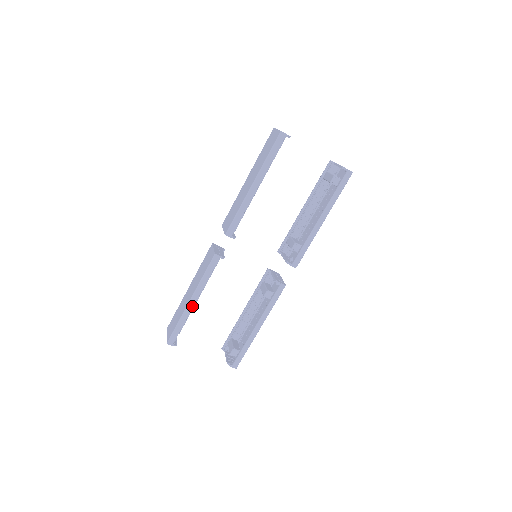
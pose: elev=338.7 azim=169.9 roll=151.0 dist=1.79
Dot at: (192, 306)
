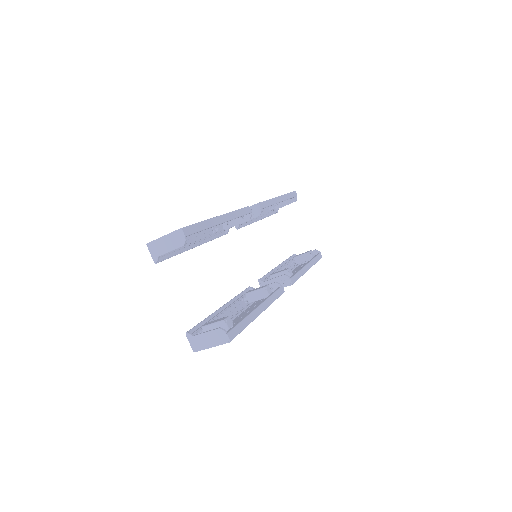
Dot at: (219, 222)
